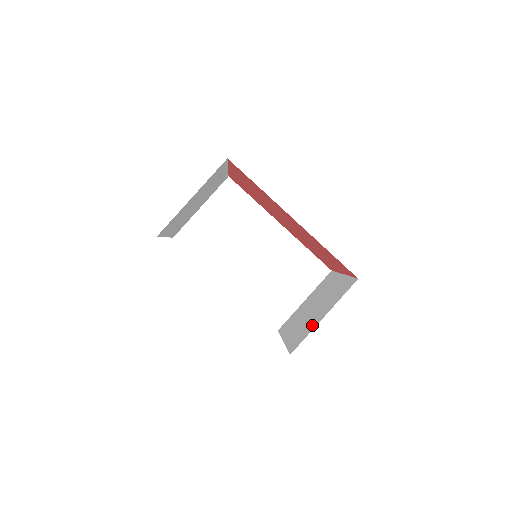
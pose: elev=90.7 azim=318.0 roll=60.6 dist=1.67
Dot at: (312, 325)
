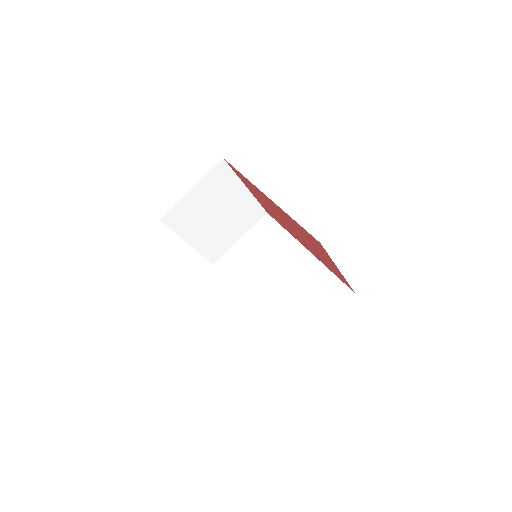
Dot at: occluded
